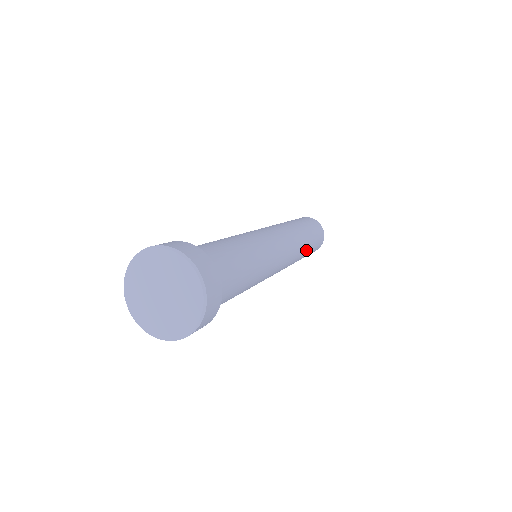
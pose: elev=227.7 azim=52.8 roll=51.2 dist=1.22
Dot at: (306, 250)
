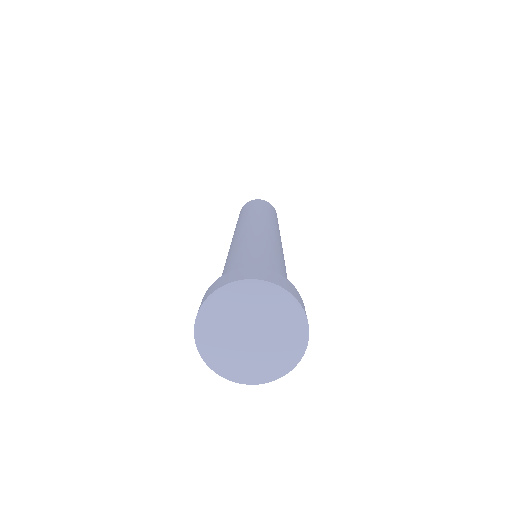
Dot at: occluded
